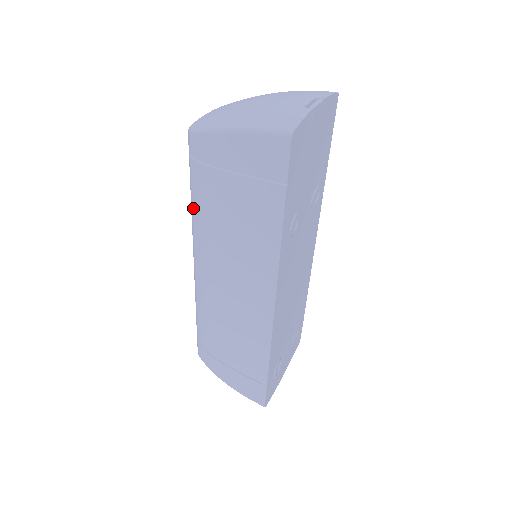
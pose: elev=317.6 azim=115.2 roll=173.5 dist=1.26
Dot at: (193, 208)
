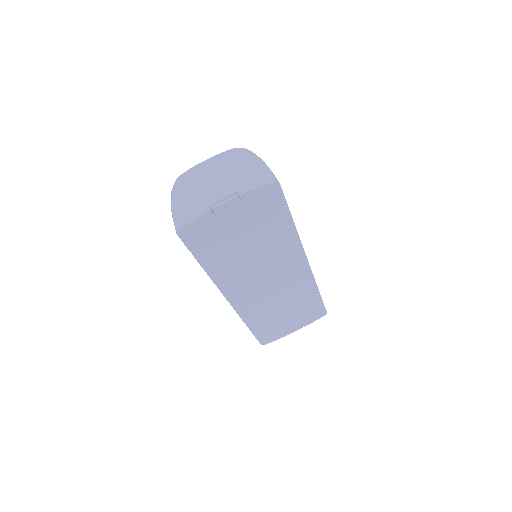
Dot at: occluded
